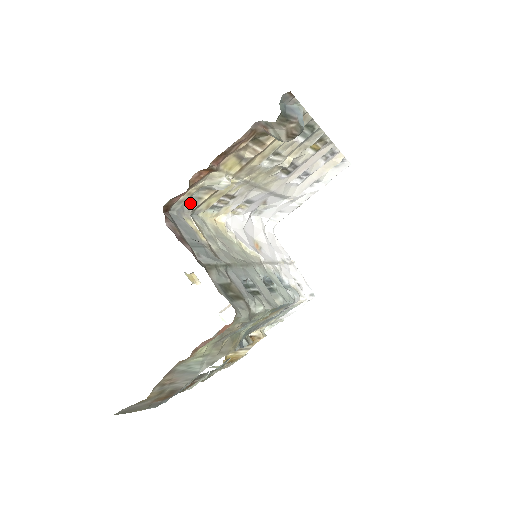
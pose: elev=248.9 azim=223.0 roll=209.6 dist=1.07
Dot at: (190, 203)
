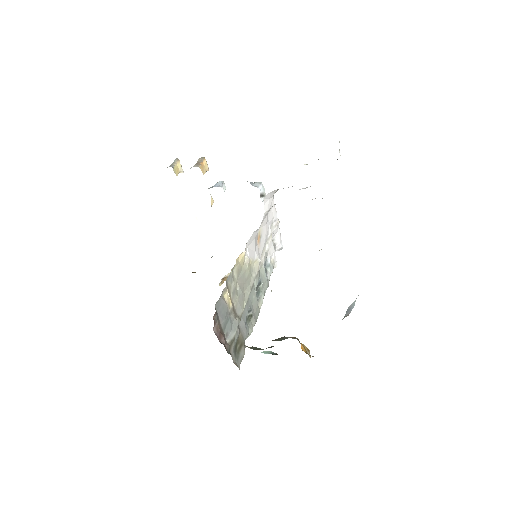
Dot at: occluded
